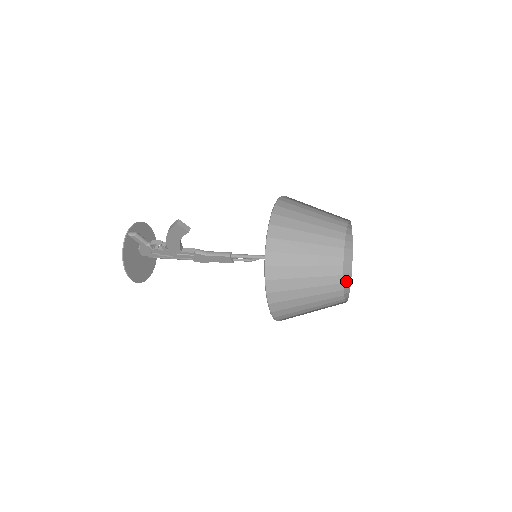
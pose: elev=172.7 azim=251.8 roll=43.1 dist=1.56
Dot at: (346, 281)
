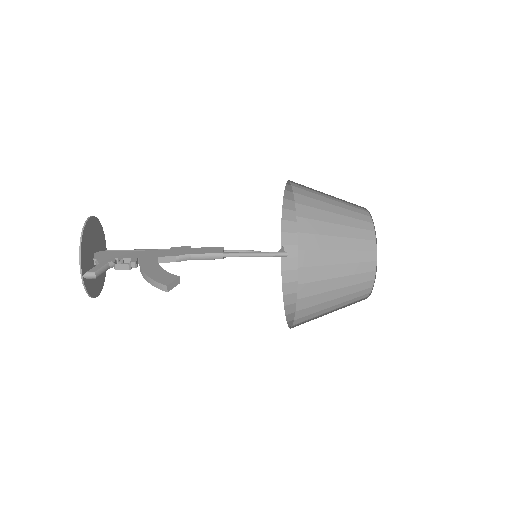
Dot at: occluded
